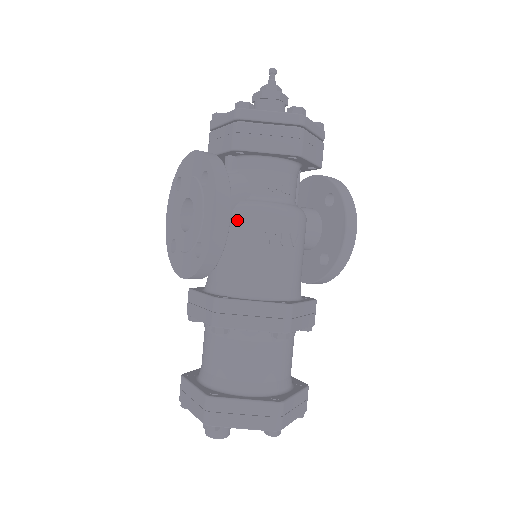
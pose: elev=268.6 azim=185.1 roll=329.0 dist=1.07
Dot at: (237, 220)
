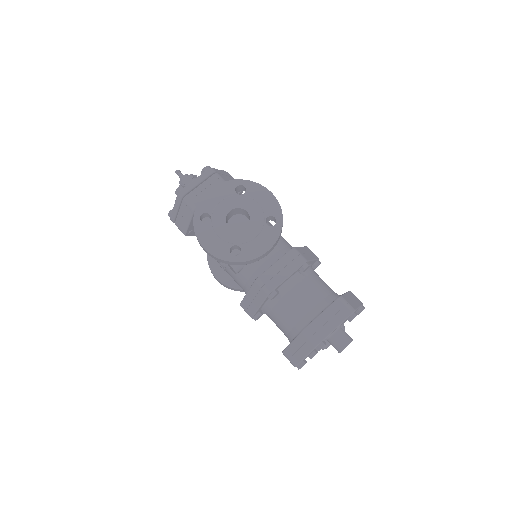
Dot at: occluded
